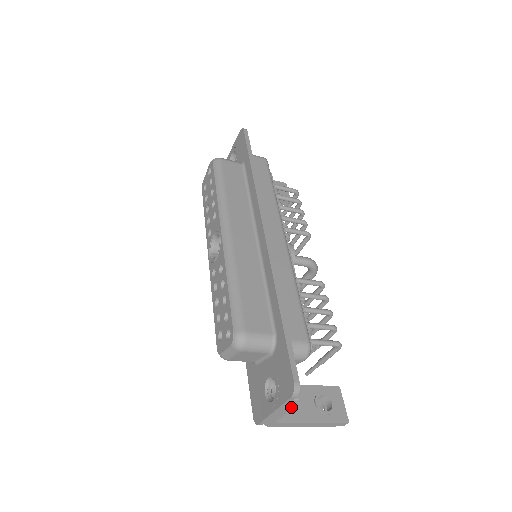
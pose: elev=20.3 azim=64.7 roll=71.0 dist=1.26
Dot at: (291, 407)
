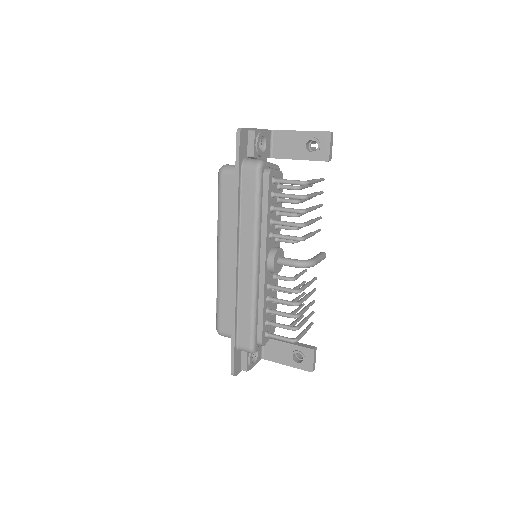
Dot at: (249, 369)
